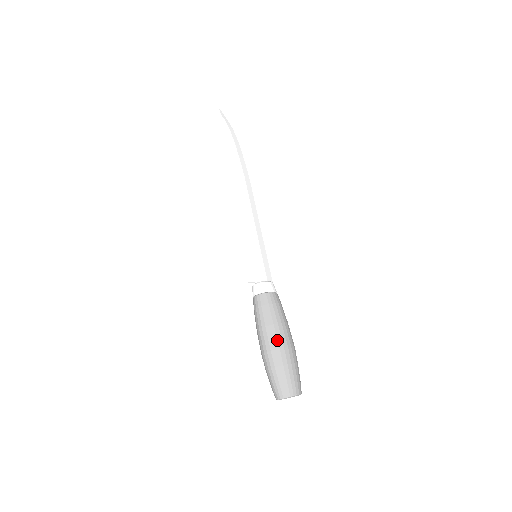
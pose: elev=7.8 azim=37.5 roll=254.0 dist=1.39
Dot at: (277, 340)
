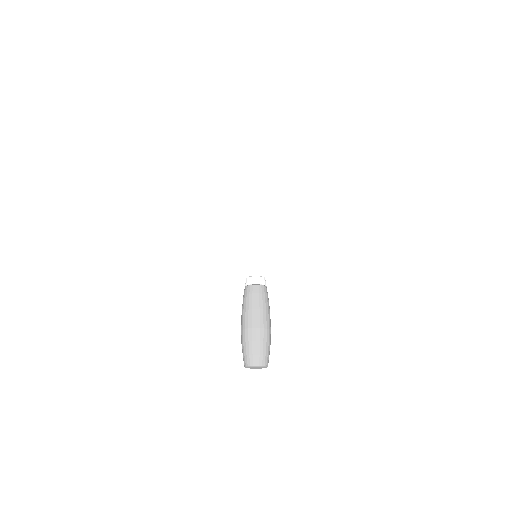
Dot at: (245, 322)
